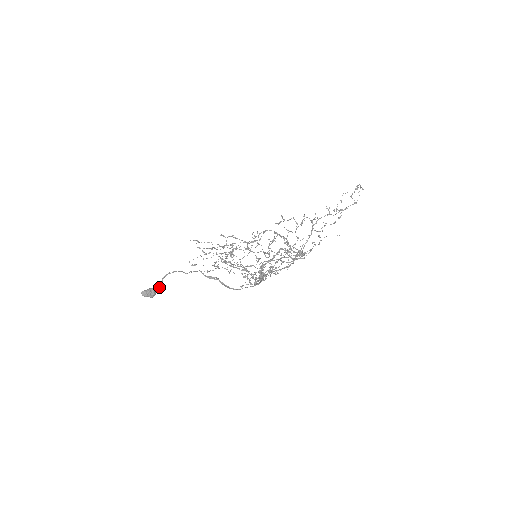
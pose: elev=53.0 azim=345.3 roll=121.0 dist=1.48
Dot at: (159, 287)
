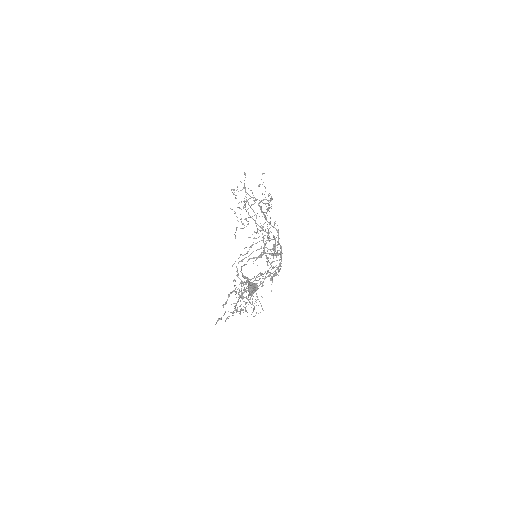
Dot at: occluded
